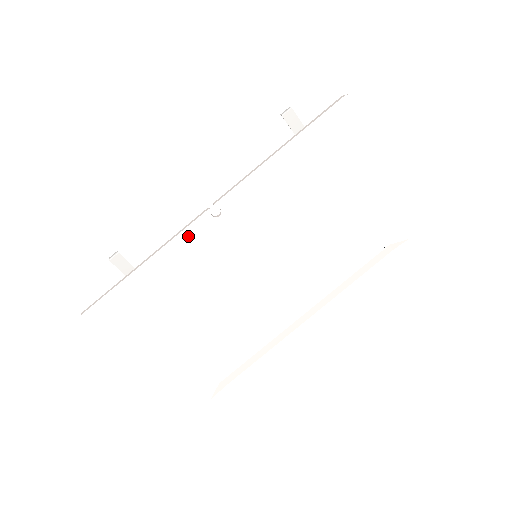
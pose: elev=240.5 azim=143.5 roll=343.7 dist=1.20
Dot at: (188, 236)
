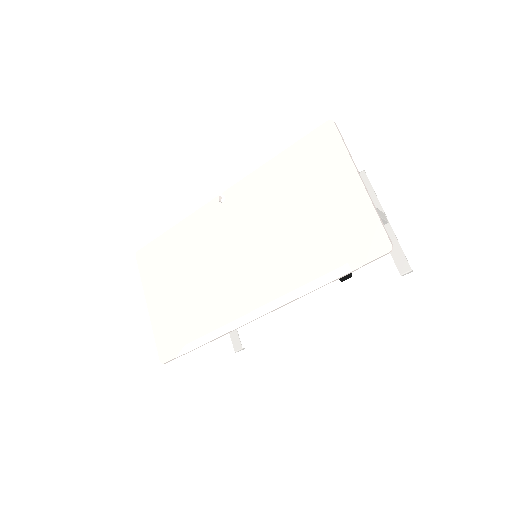
Dot at: (202, 213)
